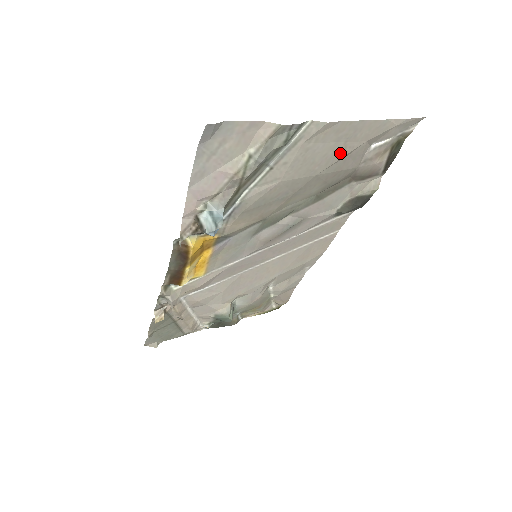
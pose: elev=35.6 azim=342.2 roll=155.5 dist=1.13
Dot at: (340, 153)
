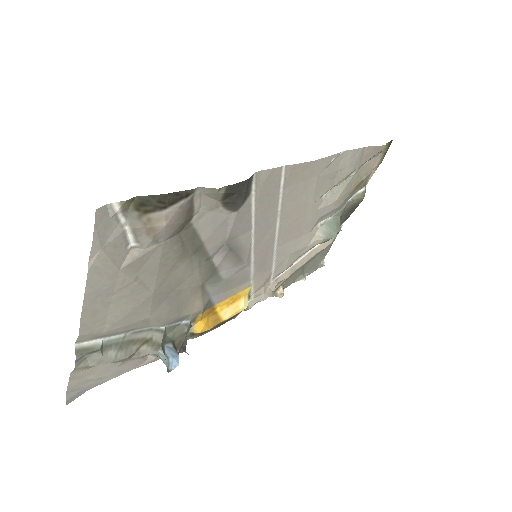
Dot at: (129, 288)
